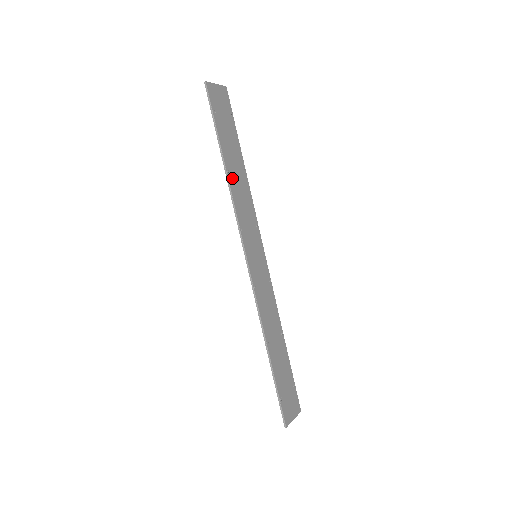
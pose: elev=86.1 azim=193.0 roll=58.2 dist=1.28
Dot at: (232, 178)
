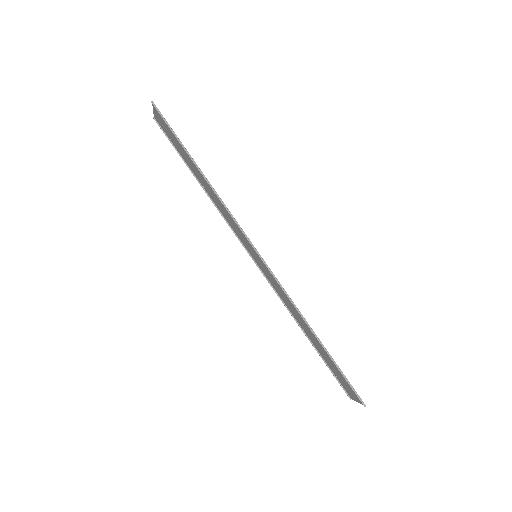
Dot at: (209, 185)
